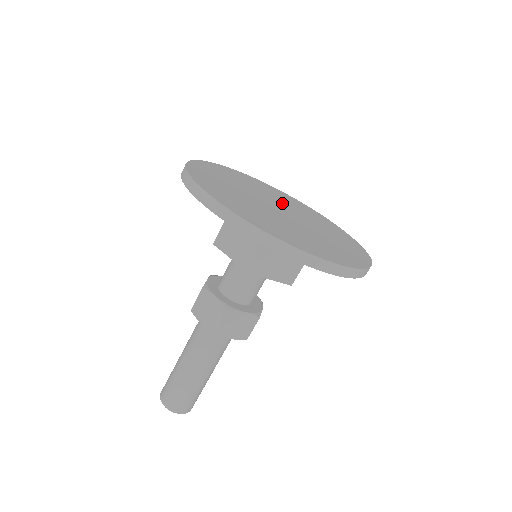
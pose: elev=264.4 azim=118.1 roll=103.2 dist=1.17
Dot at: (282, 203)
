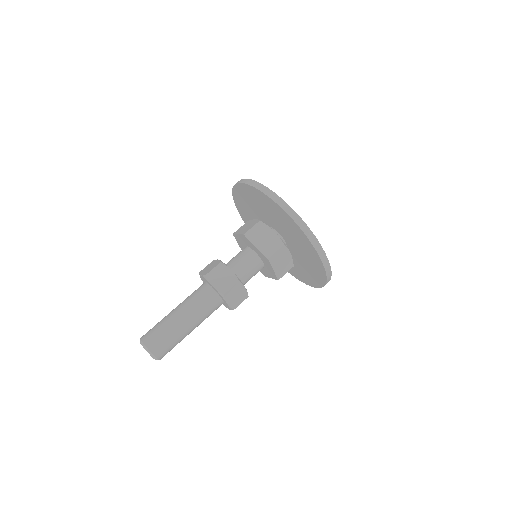
Dot at: occluded
